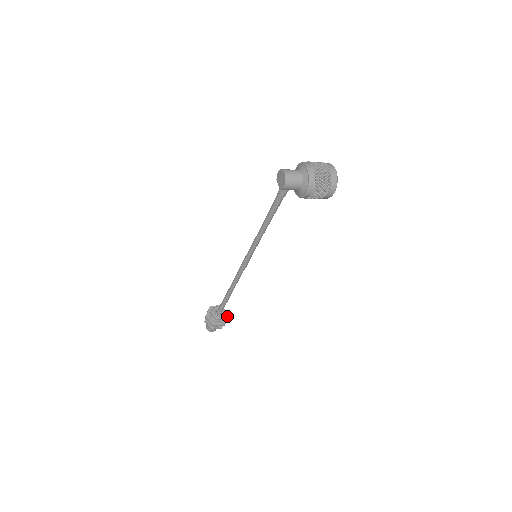
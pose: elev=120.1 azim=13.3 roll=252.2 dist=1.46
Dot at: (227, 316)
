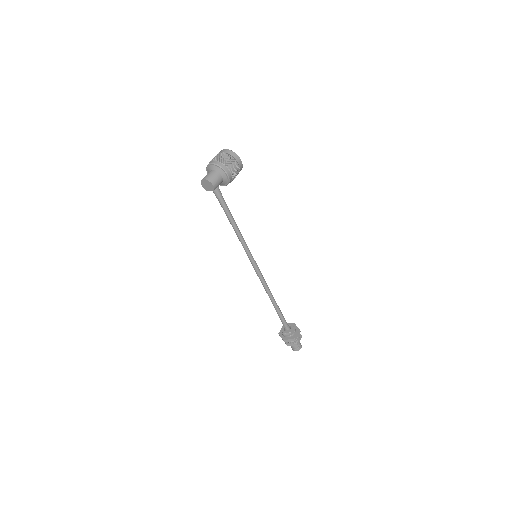
Dot at: (295, 325)
